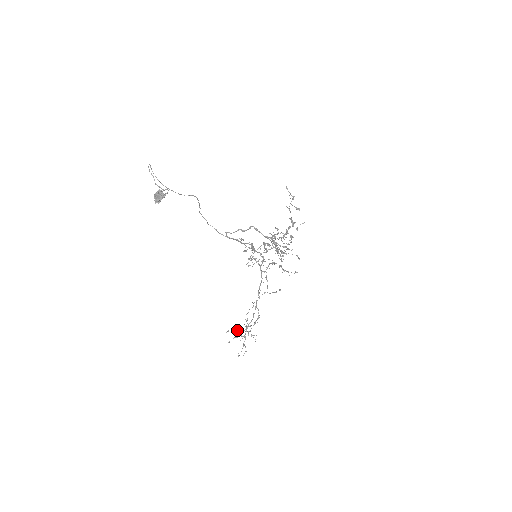
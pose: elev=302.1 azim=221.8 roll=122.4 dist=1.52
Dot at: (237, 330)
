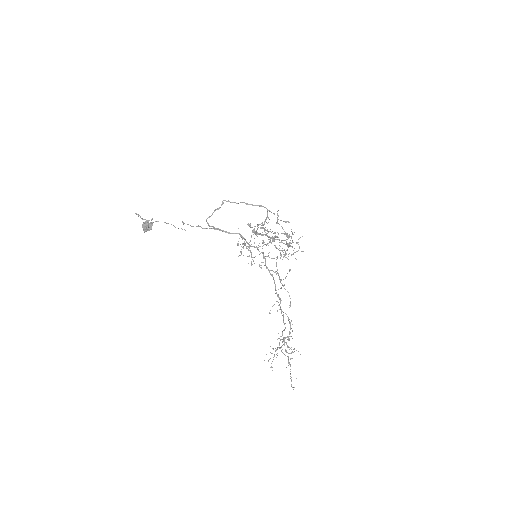
Dot at: (277, 353)
